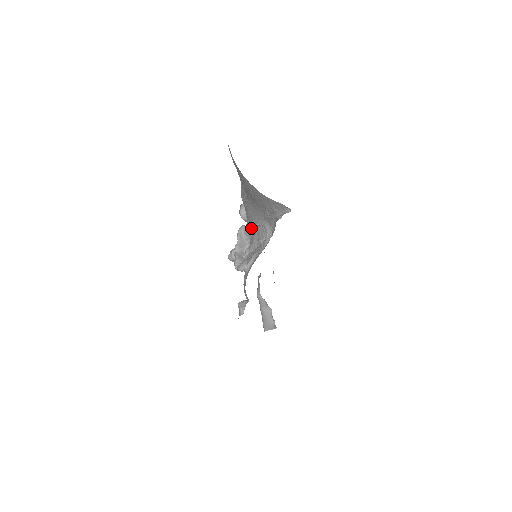
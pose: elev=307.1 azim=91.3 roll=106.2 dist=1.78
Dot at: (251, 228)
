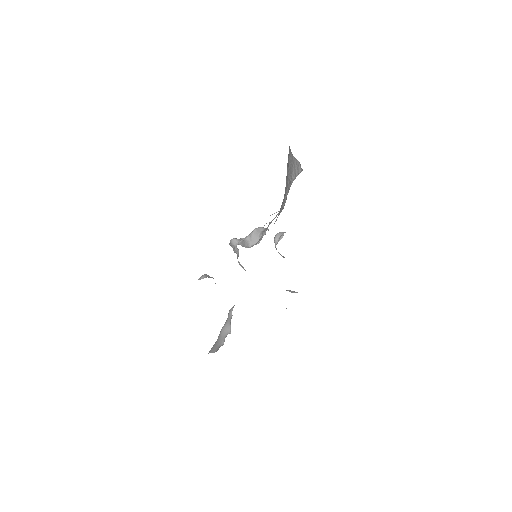
Dot at: occluded
